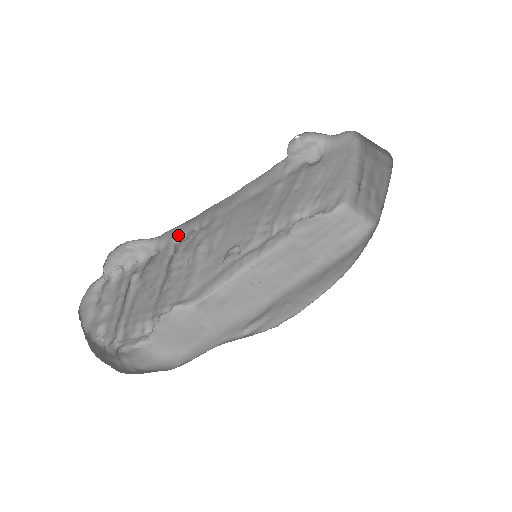
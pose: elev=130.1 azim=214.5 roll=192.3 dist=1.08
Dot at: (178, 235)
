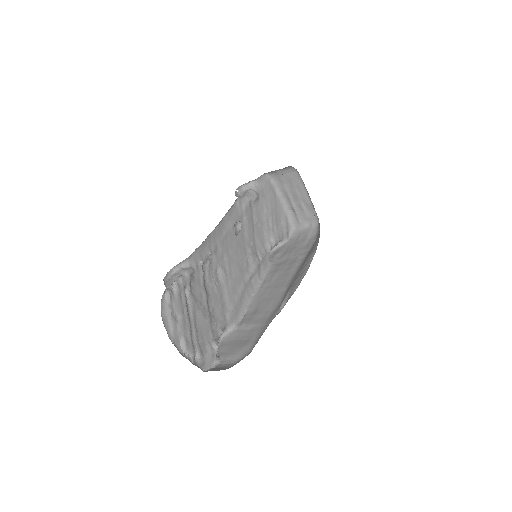
Dot at: (200, 258)
